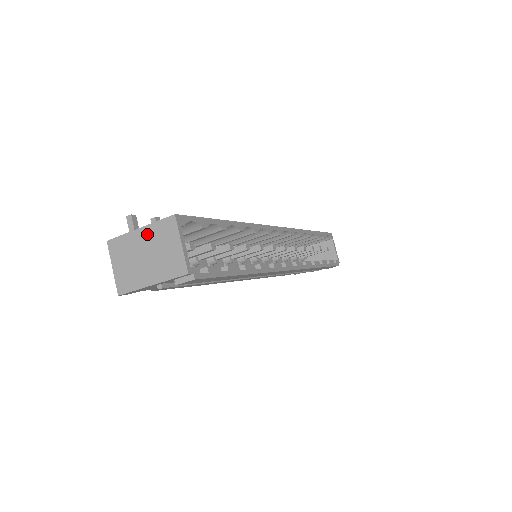
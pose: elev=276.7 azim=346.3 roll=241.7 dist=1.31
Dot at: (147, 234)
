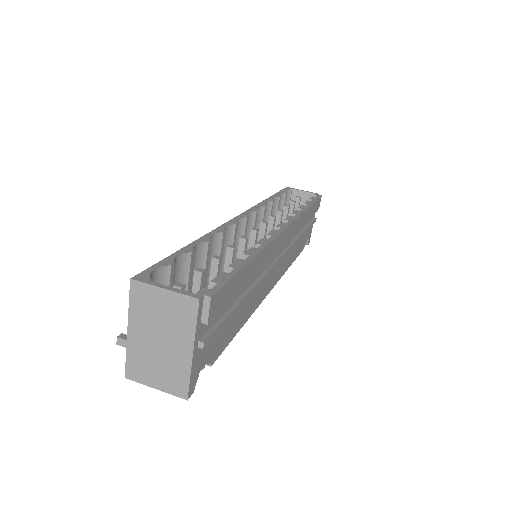
Dot at: (137, 325)
